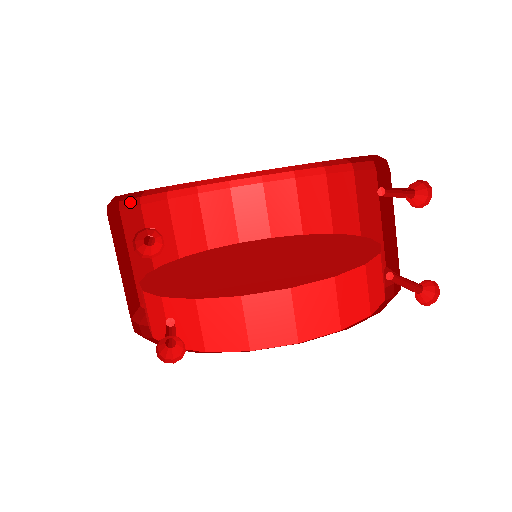
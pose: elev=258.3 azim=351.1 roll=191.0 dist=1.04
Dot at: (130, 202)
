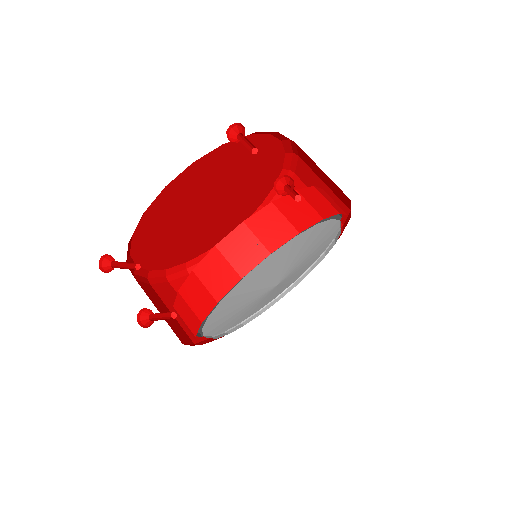
Dot at: (177, 275)
